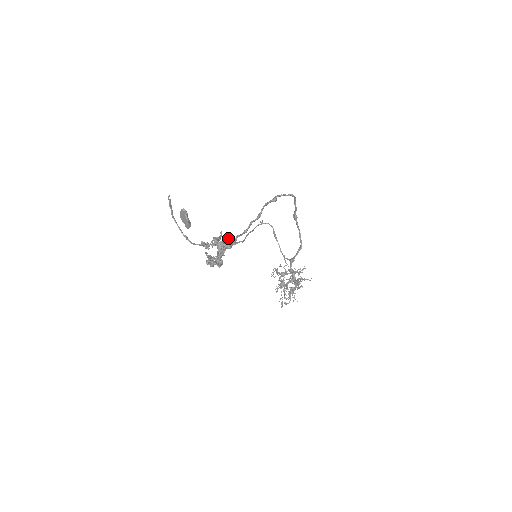
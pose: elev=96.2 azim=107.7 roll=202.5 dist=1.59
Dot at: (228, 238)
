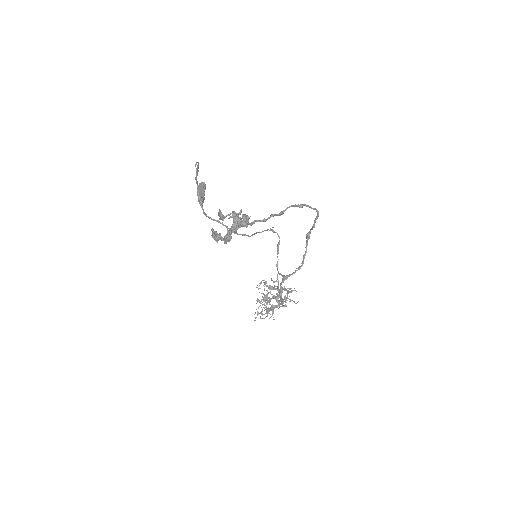
Dot at: occluded
